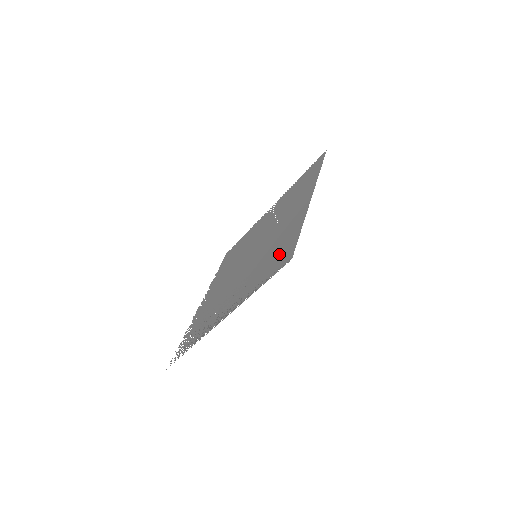
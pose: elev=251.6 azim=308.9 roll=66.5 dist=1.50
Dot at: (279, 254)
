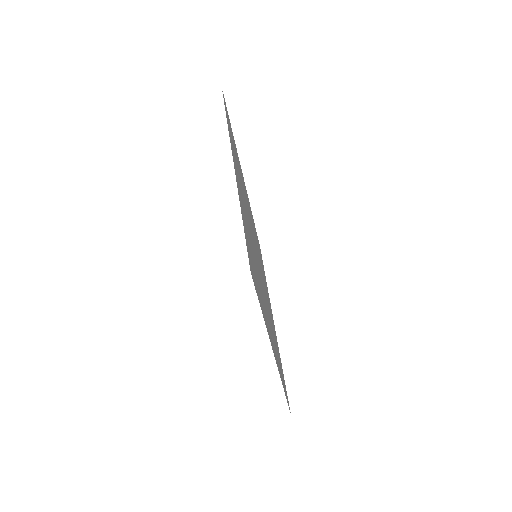
Dot at: (251, 258)
